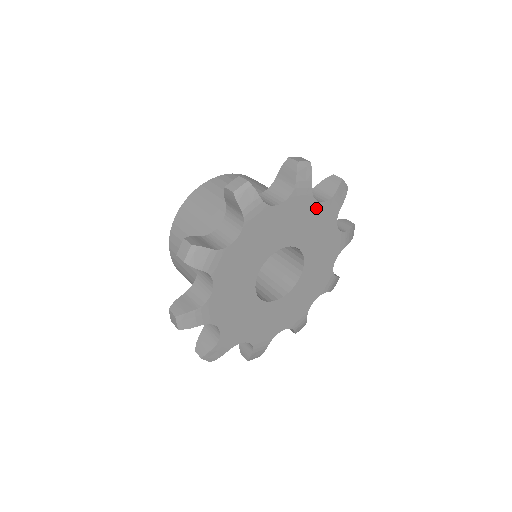
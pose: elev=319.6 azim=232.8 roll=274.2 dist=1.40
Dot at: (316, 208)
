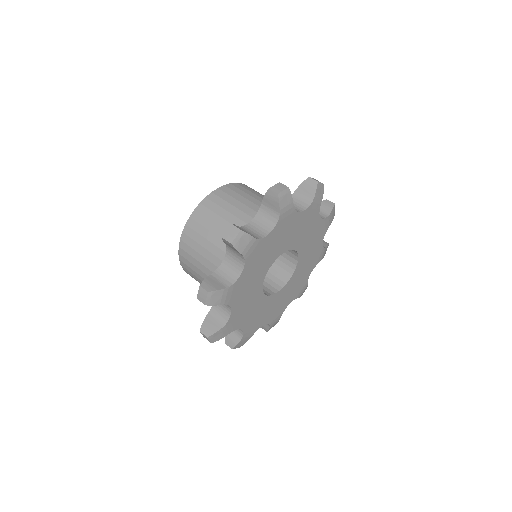
Dot at: (300, 217)
